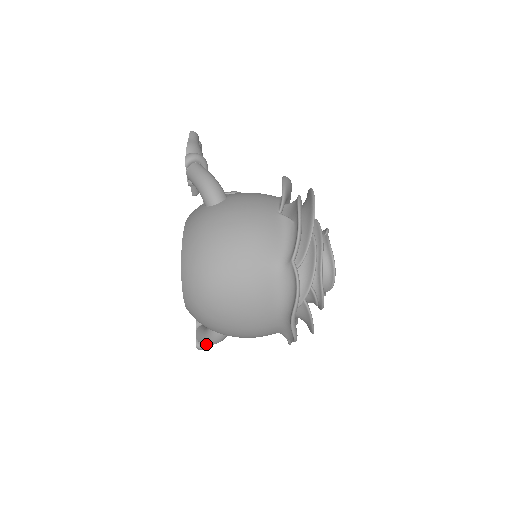
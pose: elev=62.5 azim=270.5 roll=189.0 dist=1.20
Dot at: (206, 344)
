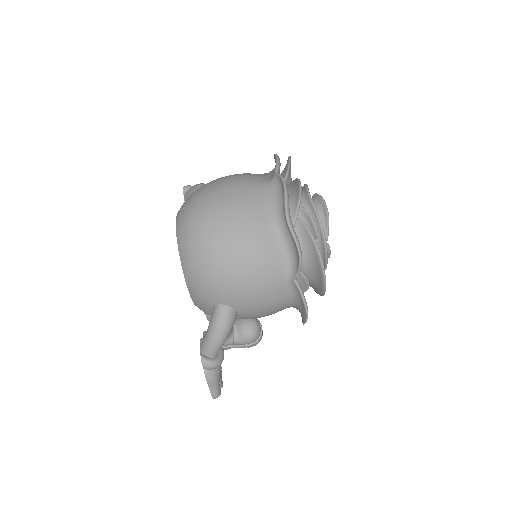
Dot at: (212, 347)
